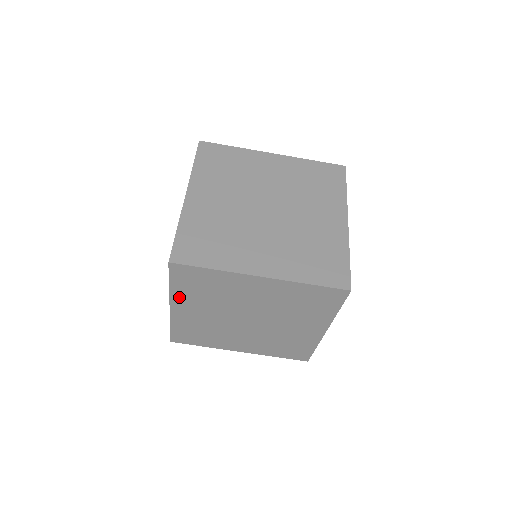
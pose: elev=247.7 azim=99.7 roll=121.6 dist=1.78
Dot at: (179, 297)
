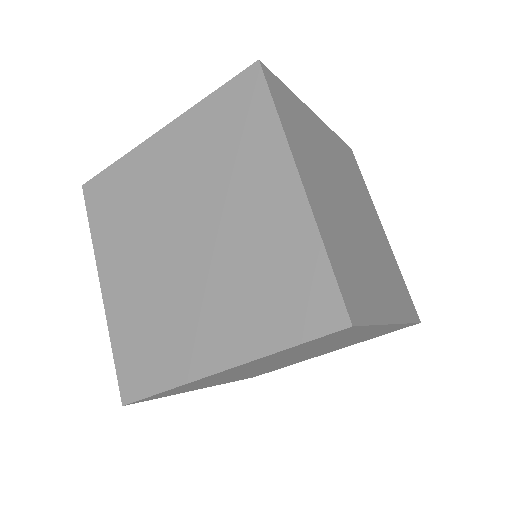
Dot at: (190, 390)
